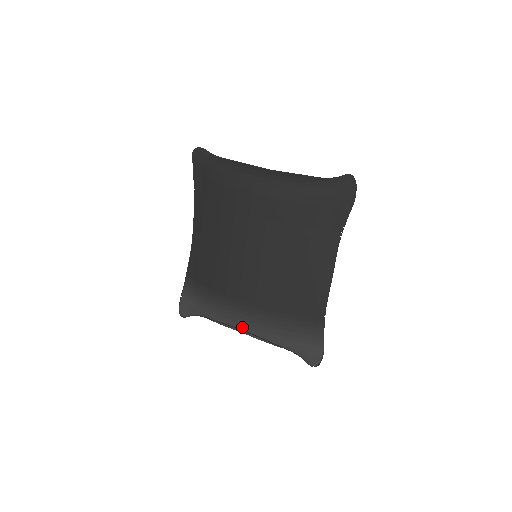
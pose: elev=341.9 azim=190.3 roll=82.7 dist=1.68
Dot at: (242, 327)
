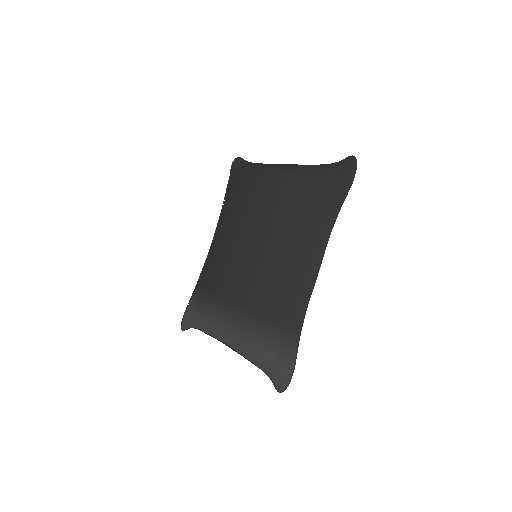
Dot at: (219, 328)
